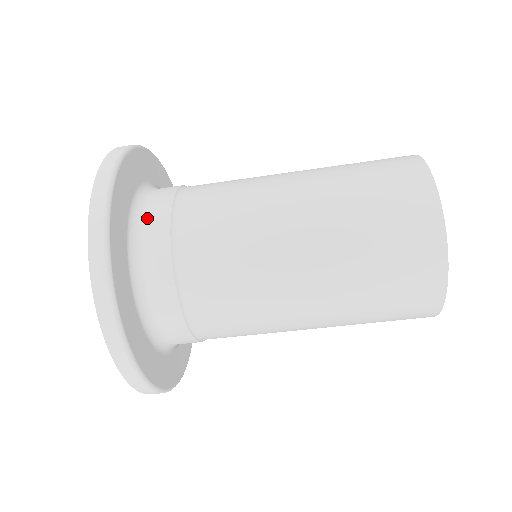
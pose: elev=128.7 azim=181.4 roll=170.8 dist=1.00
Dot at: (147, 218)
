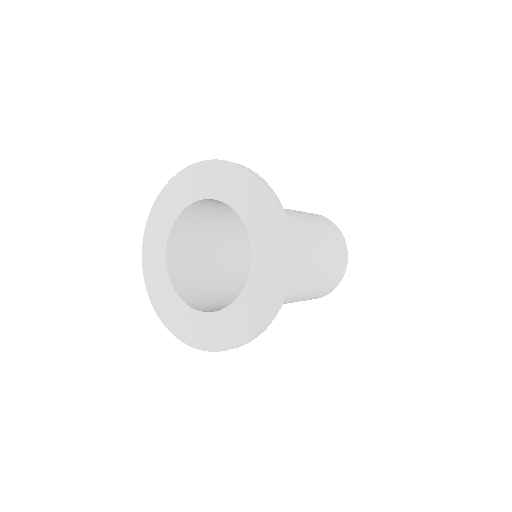
Dot at: occluded
